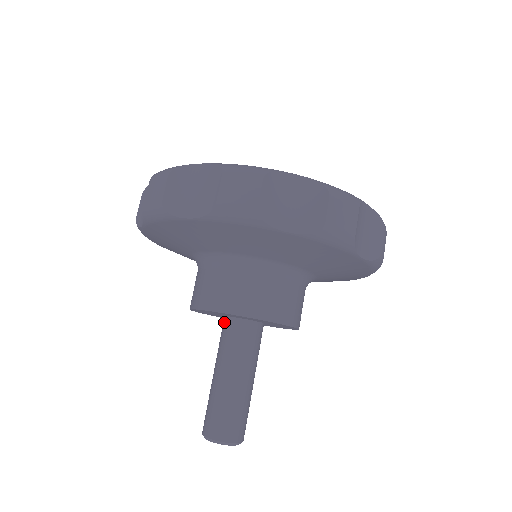
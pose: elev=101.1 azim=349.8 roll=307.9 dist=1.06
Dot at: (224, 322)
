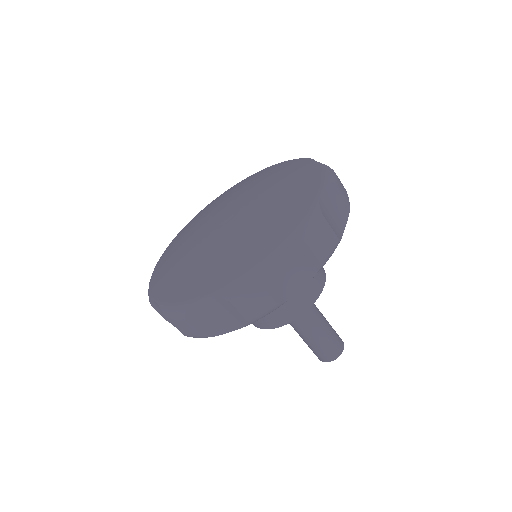
Dot at: occluded
